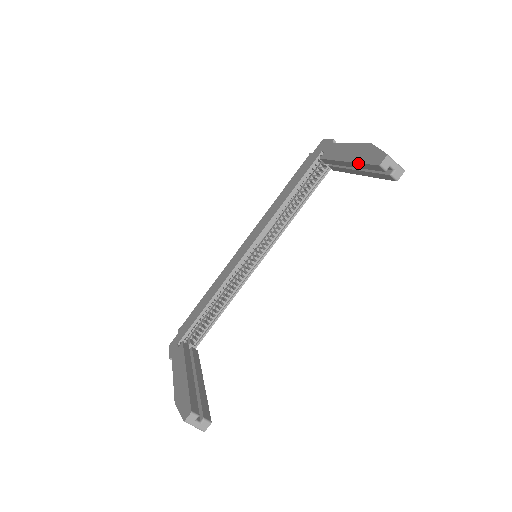
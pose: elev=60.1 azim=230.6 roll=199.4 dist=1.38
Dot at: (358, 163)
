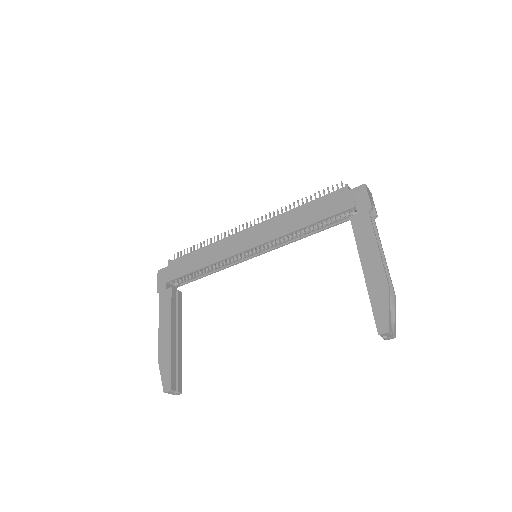
Dot at: (369, 297)
